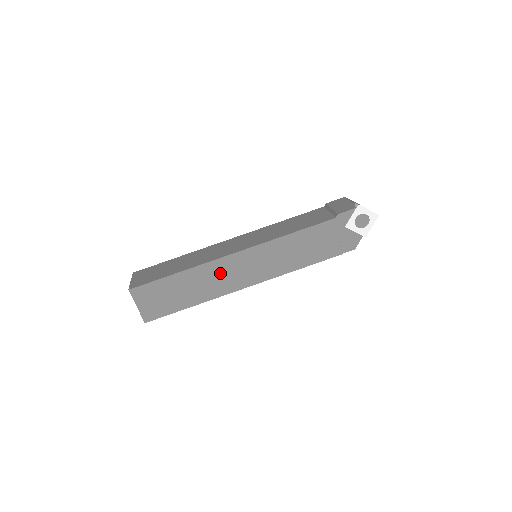
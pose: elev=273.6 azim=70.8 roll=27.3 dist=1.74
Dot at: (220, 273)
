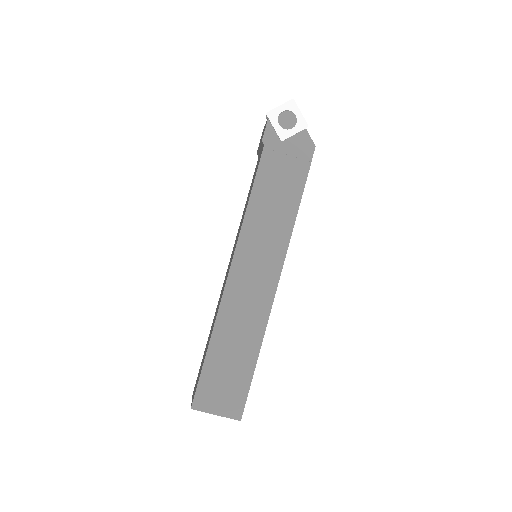
Dot at: (240, 303)
